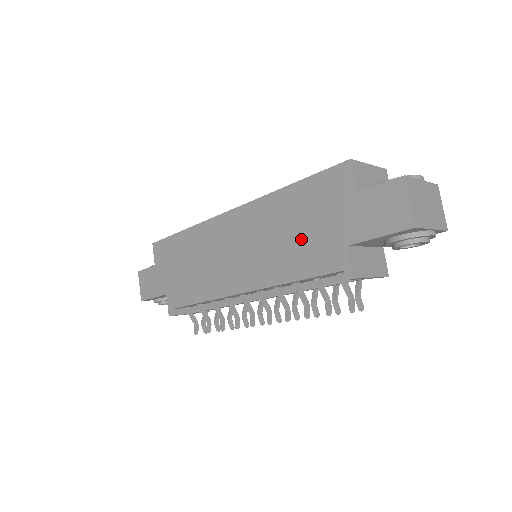
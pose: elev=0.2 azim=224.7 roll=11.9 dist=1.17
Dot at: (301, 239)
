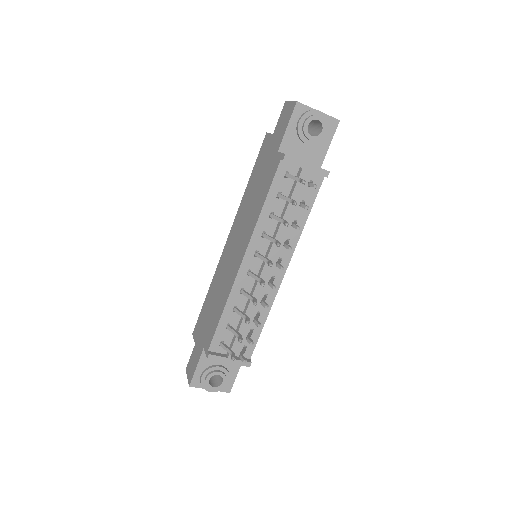
Dot at: (260, 186)
